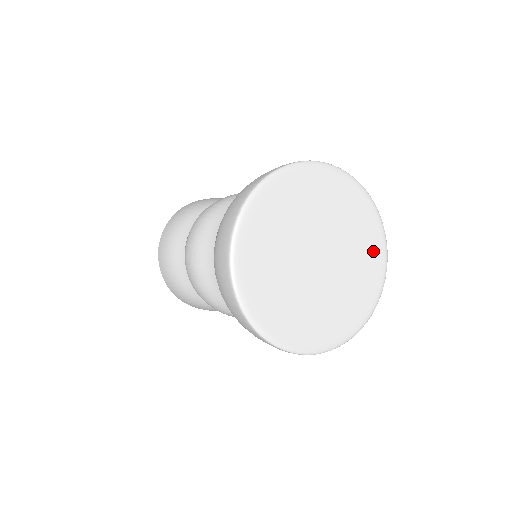
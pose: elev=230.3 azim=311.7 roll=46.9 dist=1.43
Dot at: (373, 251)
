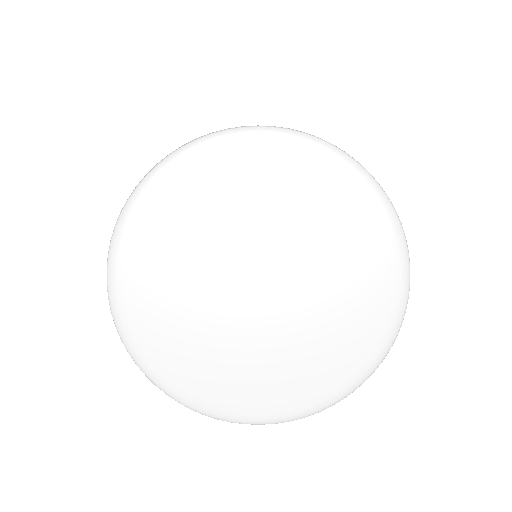
Dot at: (362, 225)
